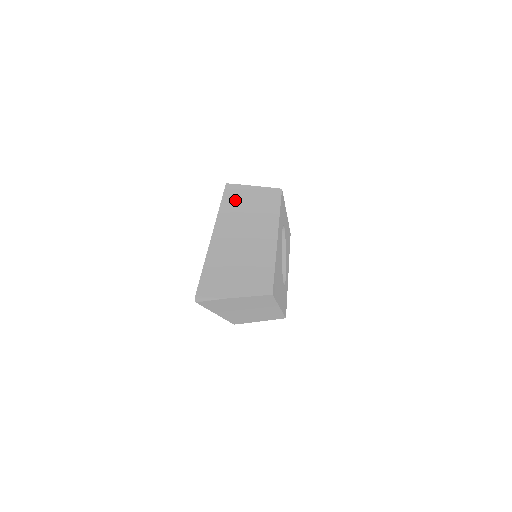
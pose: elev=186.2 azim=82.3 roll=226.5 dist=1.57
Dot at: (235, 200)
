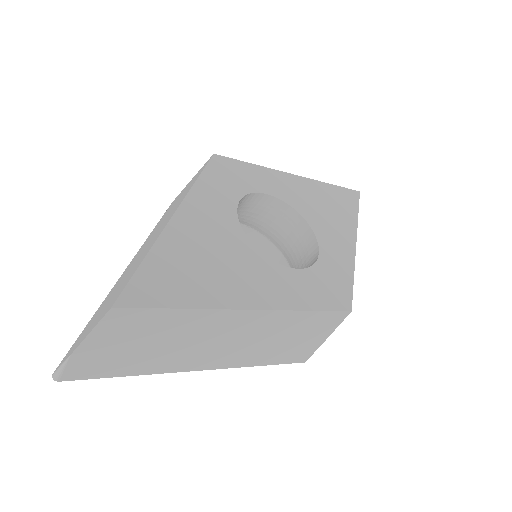
Dot at: (166, 212)
